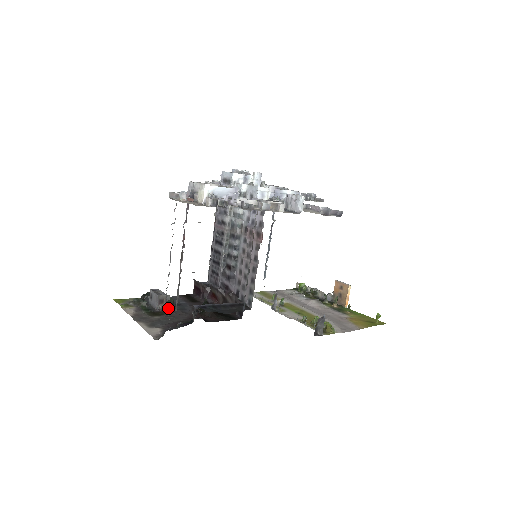
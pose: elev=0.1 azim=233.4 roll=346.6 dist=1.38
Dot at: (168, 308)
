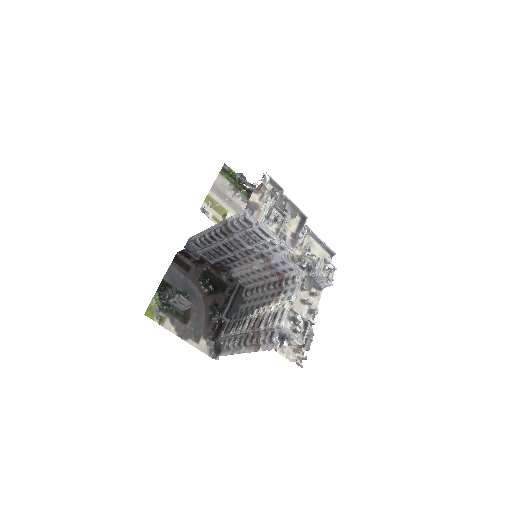
Dot at: occluded
